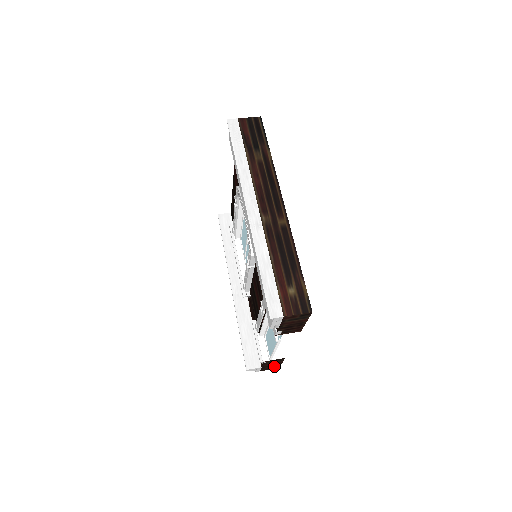
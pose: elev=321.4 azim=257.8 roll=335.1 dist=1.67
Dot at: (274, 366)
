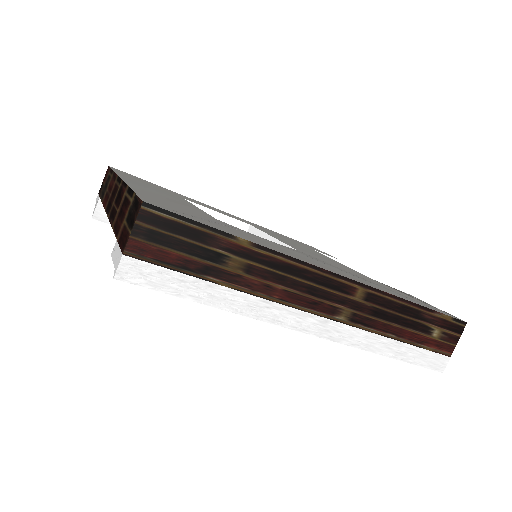
Dot at: occluded
